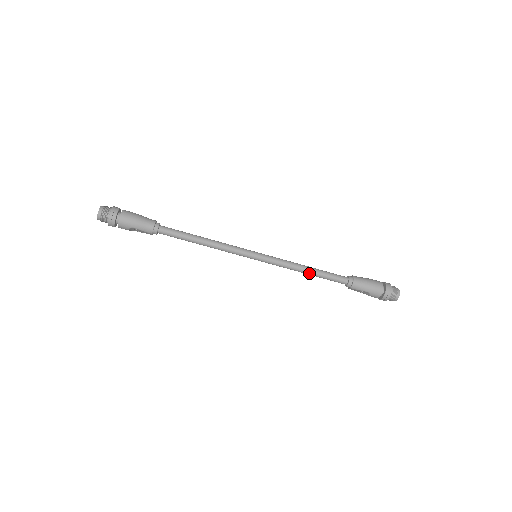
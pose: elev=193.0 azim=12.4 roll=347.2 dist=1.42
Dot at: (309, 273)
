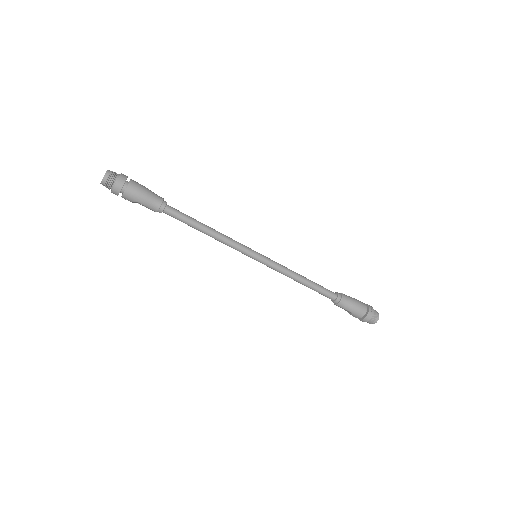
Dot at: (302, 283)
